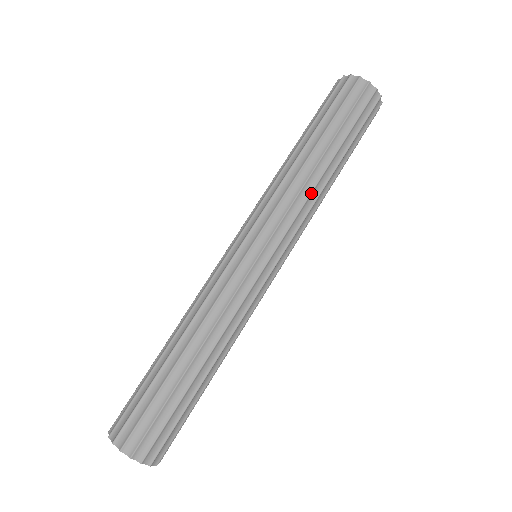
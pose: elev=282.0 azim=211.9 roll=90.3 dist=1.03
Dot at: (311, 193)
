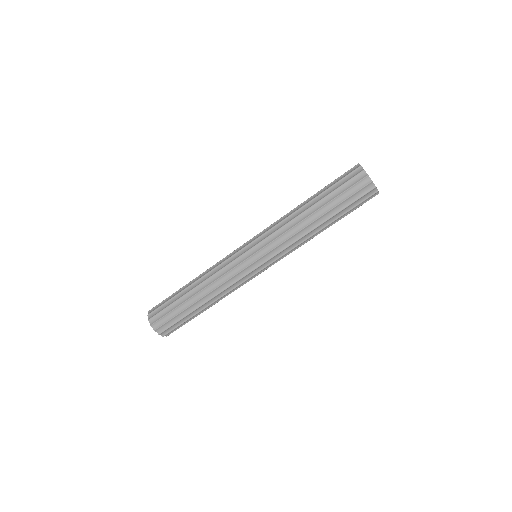
Dot at: (303, 242)
